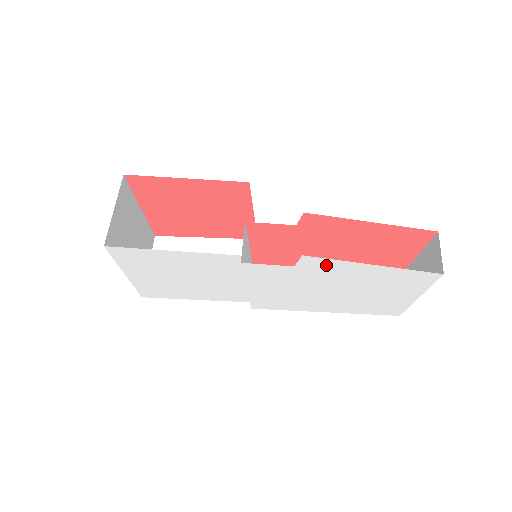
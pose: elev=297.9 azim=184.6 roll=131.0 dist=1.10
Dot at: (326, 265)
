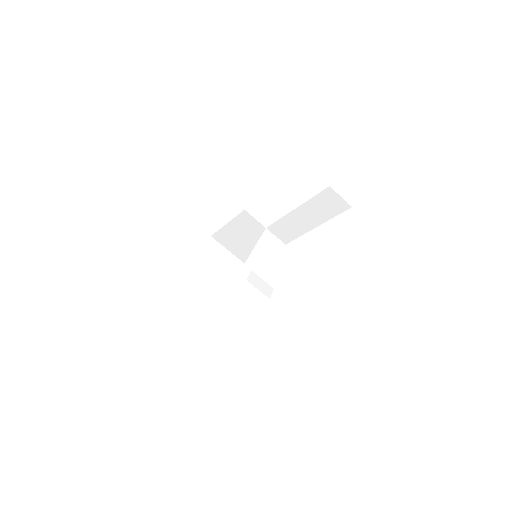
Dot at: occluded
